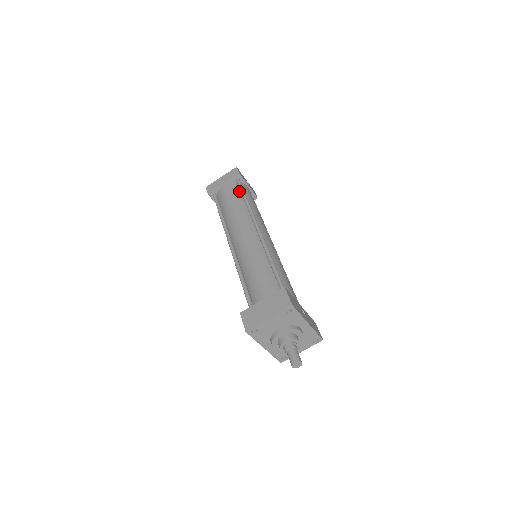
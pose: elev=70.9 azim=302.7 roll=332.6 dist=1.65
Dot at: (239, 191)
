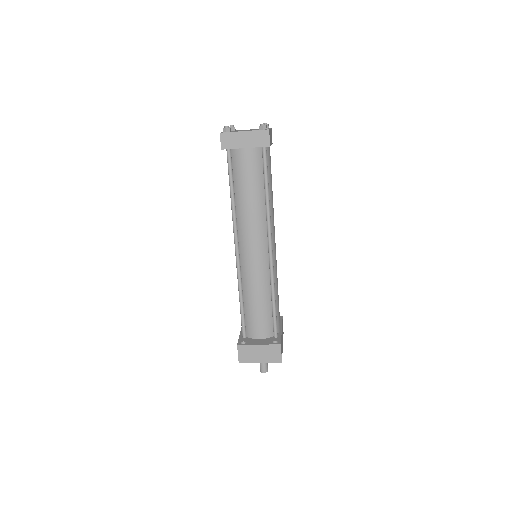
Dot at: (262, 170)
